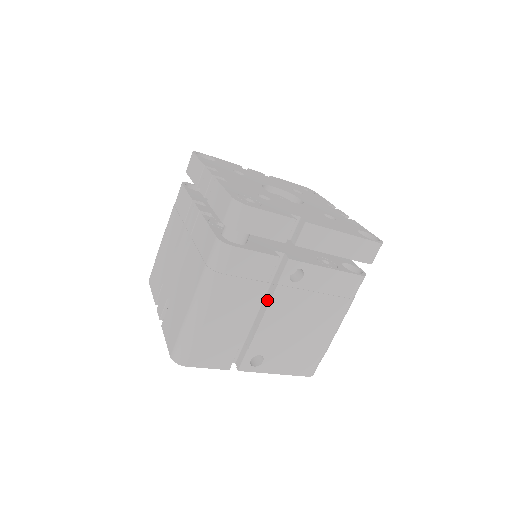
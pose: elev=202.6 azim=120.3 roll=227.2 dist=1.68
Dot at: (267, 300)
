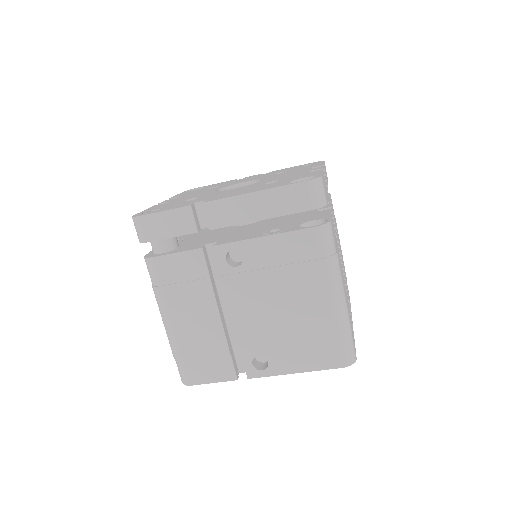
Dot at: (226, 295)
